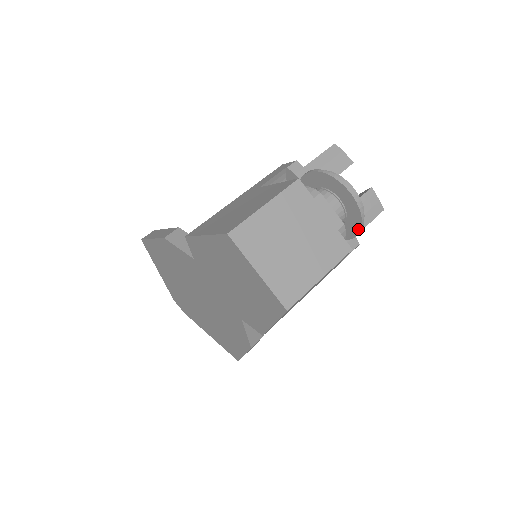
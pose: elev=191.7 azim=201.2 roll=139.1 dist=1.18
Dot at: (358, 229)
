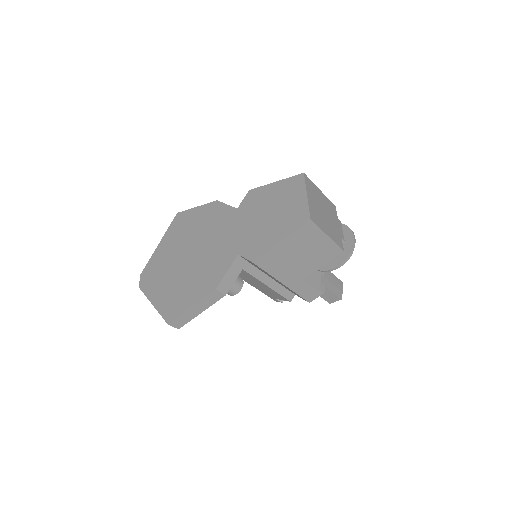
Dot at: (343, 261)
